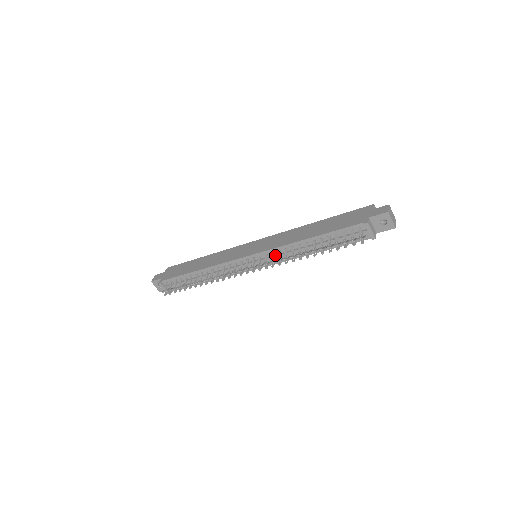
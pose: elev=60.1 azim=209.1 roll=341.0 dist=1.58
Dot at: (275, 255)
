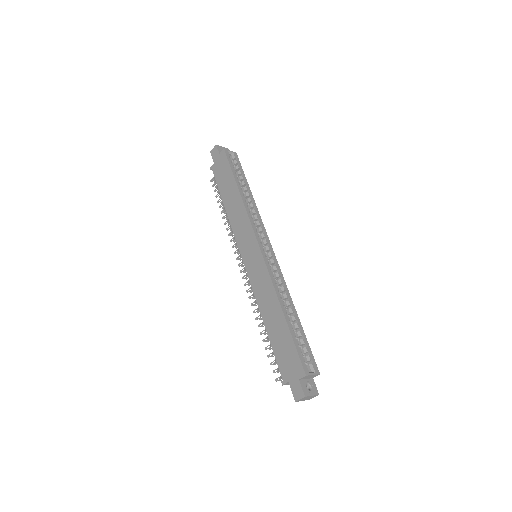
Dot at: occluded
